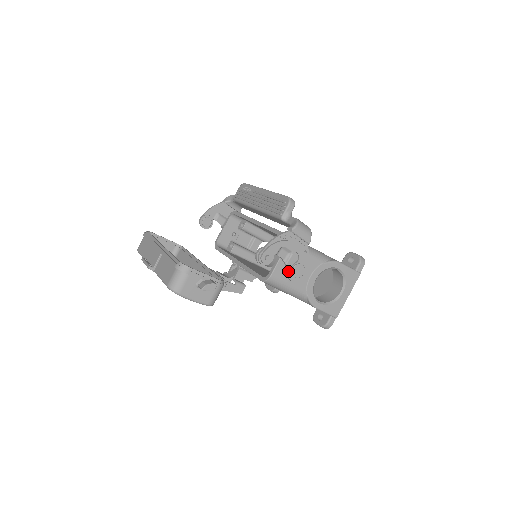
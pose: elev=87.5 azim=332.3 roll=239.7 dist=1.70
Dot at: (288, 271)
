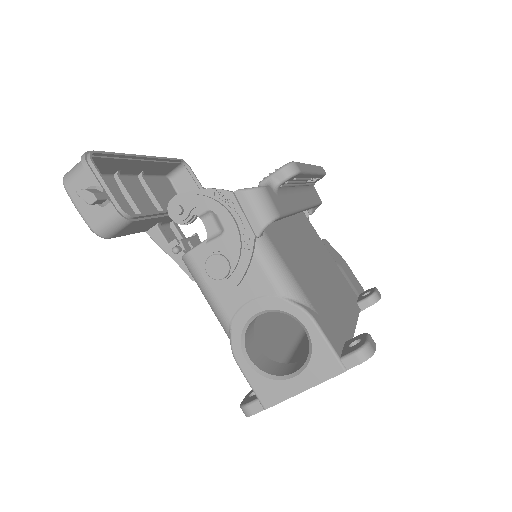
Dot at: (205, 257)
